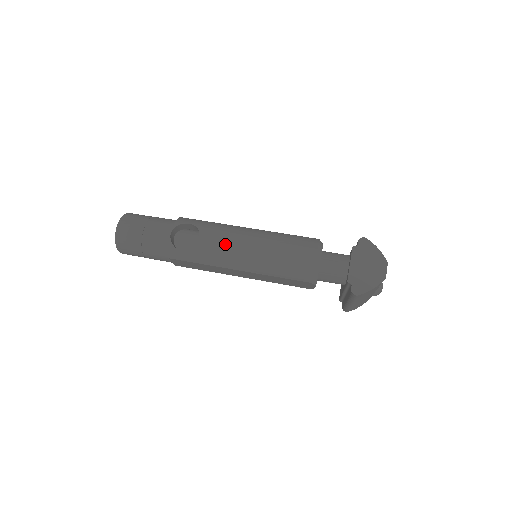
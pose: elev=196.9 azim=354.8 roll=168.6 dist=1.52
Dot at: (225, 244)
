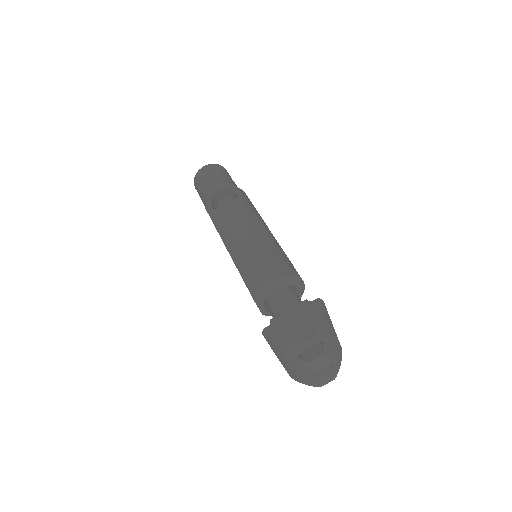
Dot at: (235, 222)
